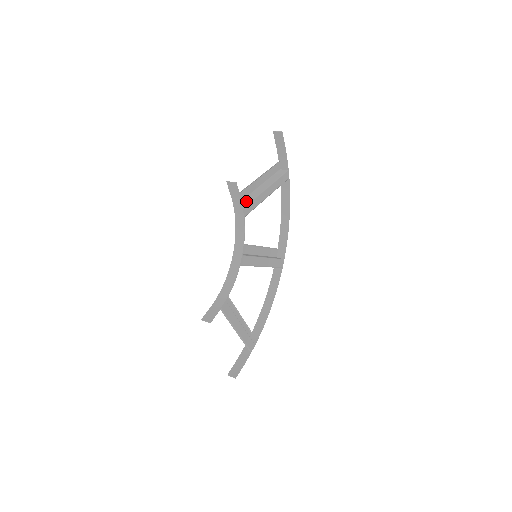
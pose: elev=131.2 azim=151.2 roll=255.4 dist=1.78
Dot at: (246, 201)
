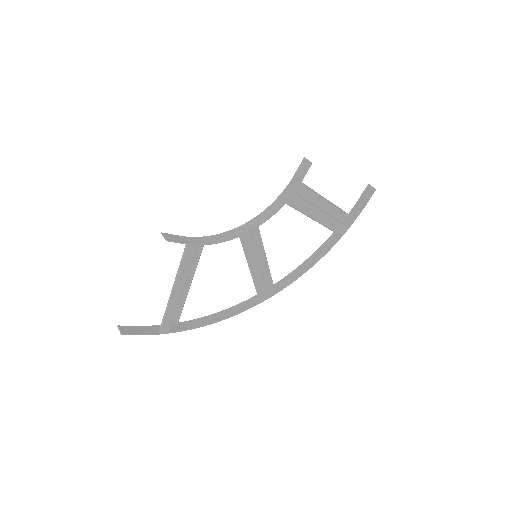
Dot at: (300, 196)
